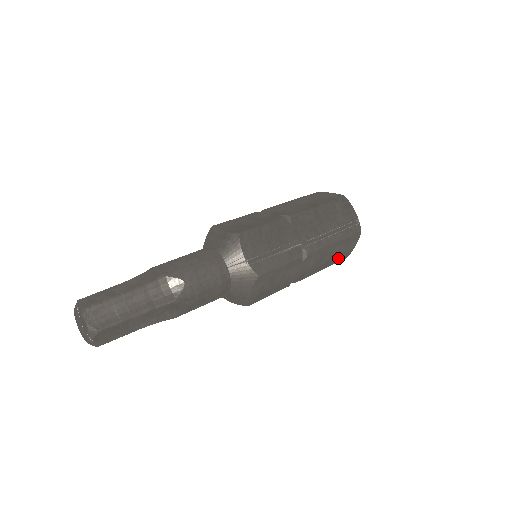
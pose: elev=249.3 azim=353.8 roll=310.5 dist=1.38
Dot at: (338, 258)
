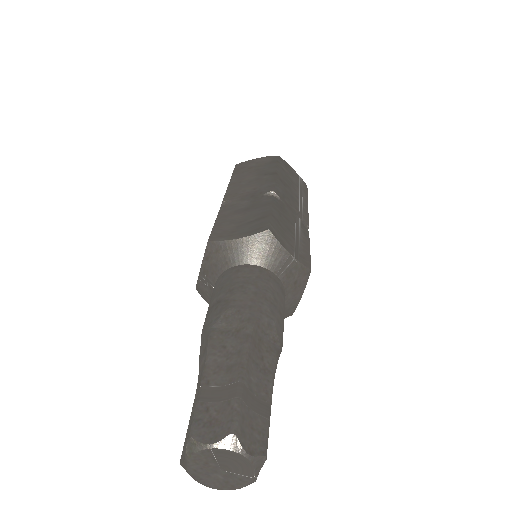
Dot at: occluded
